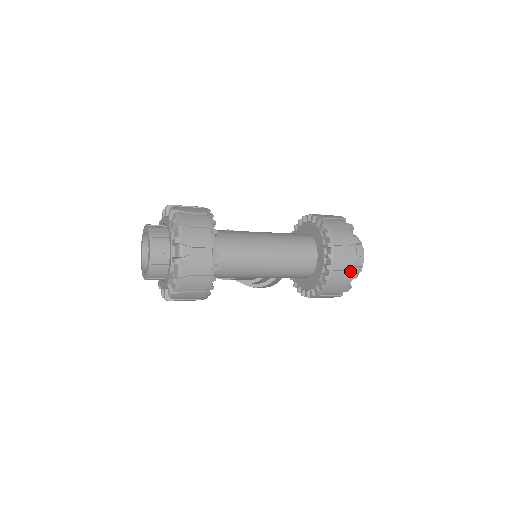
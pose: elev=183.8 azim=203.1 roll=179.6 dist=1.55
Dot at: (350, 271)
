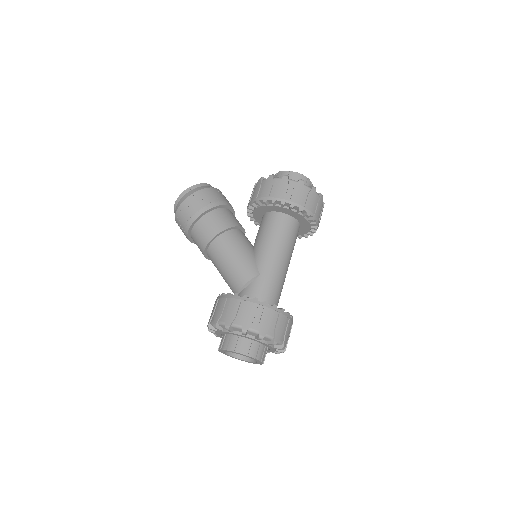
Dot at: occluded
